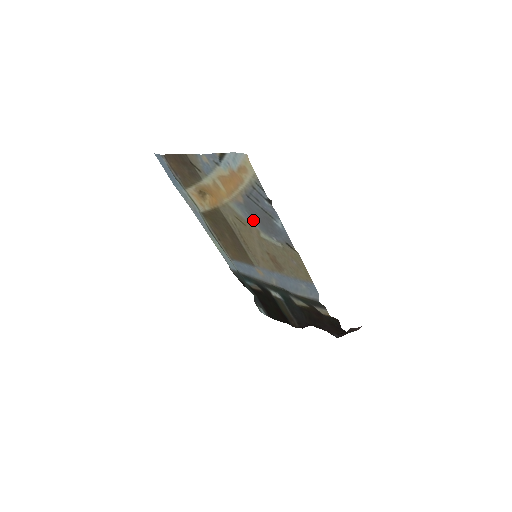
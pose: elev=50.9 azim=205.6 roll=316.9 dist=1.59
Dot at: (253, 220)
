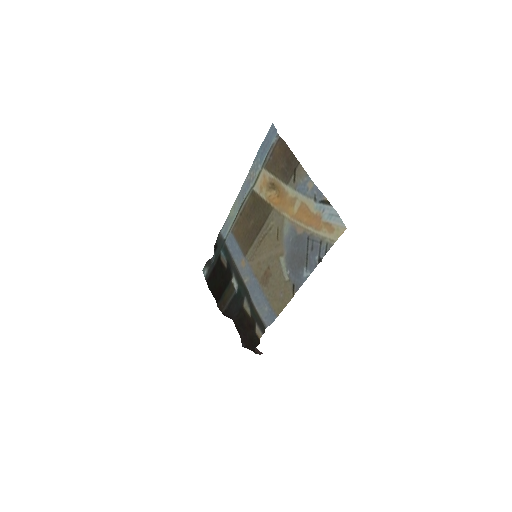
Dot at: (289, 247)
